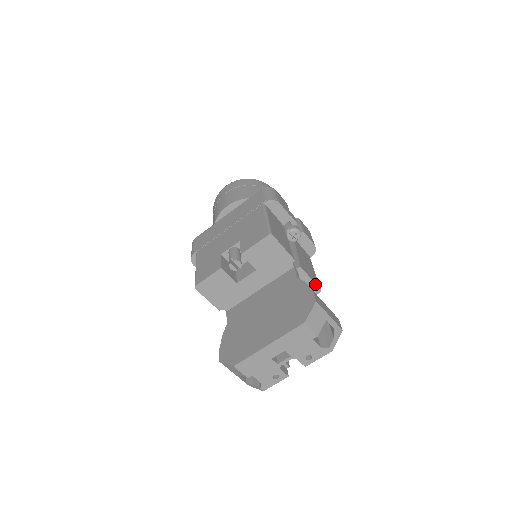
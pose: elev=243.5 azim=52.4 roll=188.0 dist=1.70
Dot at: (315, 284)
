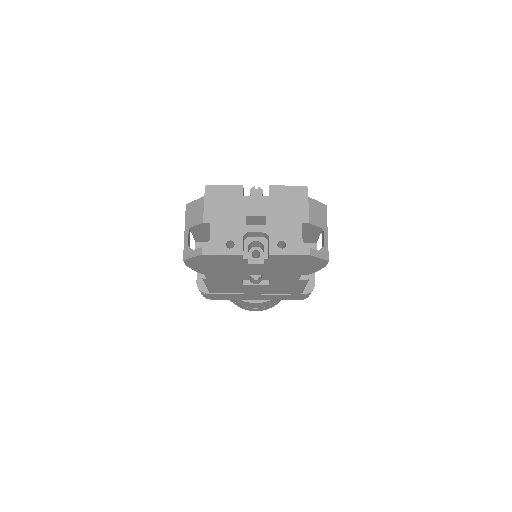
Dot at: occluded
